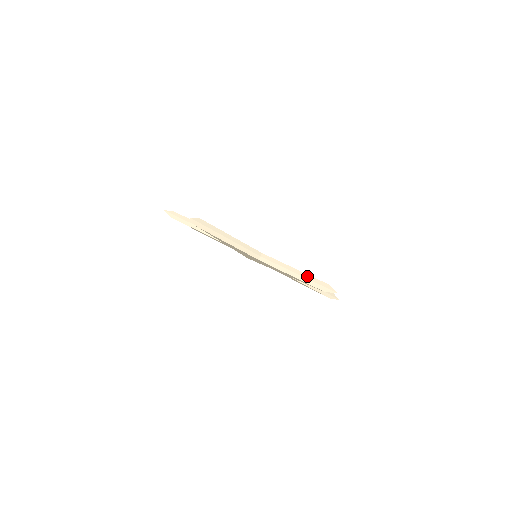
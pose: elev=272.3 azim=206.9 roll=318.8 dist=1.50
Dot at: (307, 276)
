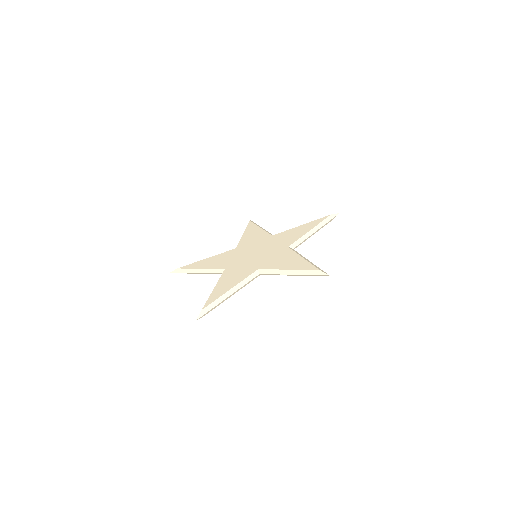
Dot at: (301, 272)
